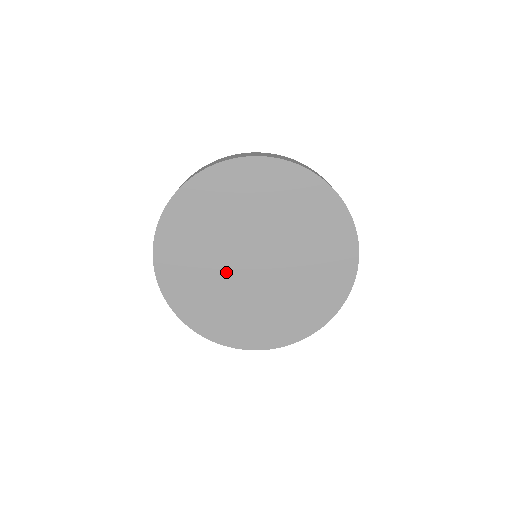
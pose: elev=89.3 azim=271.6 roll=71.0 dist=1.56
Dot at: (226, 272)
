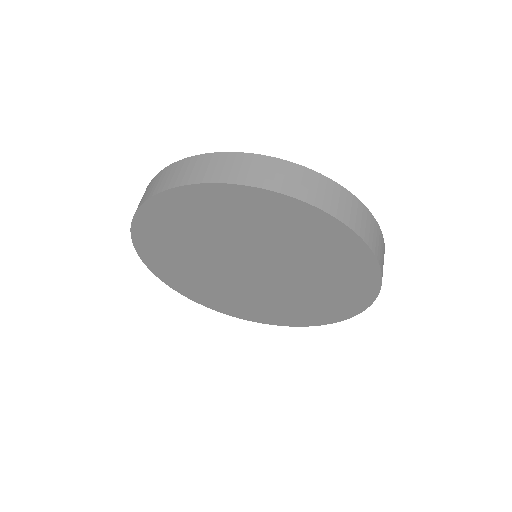
Dot at: (216, 254)
